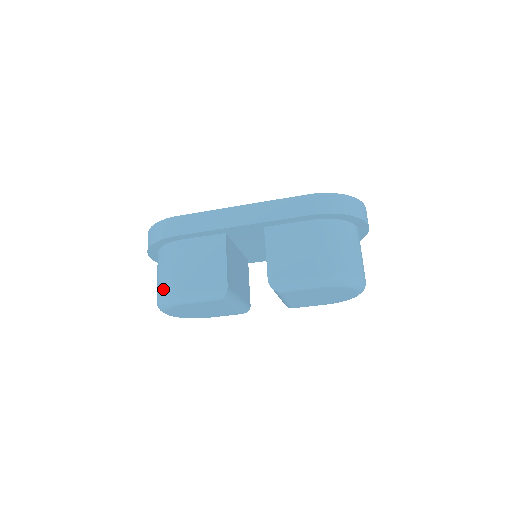
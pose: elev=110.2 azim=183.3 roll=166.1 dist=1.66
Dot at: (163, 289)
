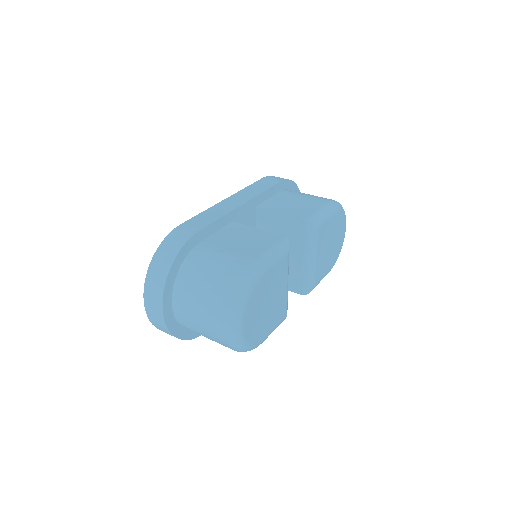
Dot at: (230, 277)
